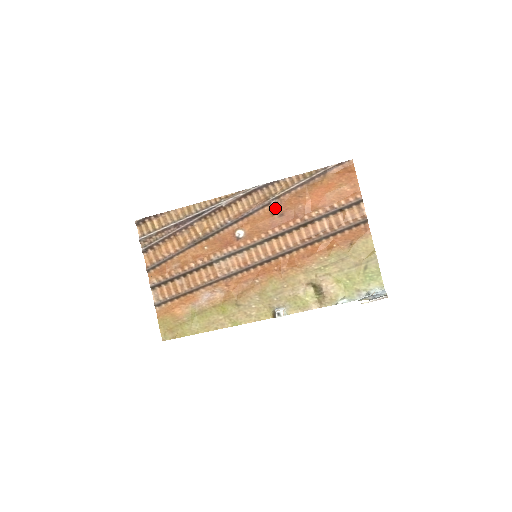
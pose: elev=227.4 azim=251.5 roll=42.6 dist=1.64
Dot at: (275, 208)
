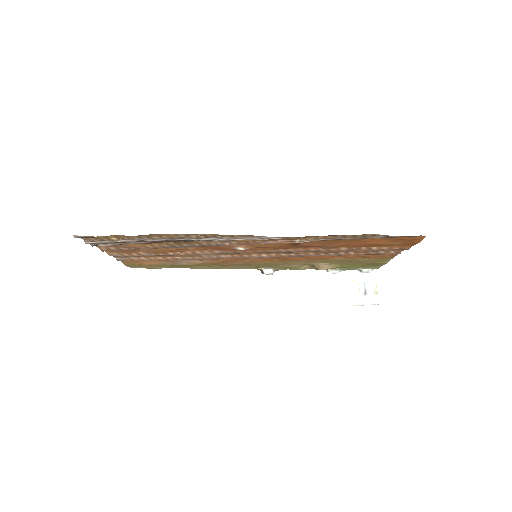
Dot at: (298, 243)
